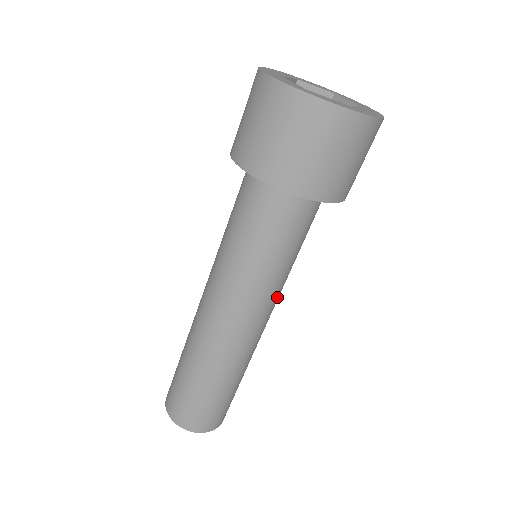
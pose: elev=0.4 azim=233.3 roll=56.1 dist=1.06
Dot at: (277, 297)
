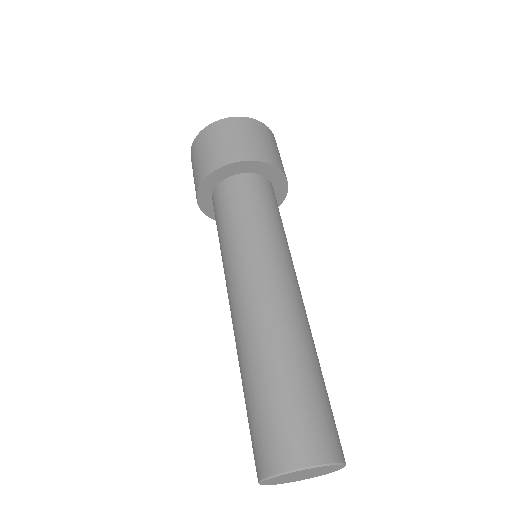
Dot at: (293, 267)
